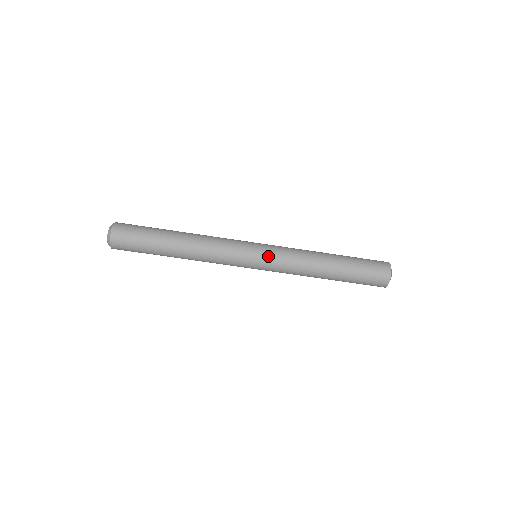
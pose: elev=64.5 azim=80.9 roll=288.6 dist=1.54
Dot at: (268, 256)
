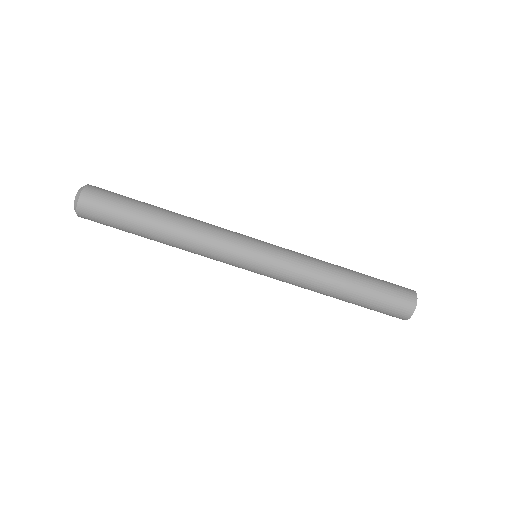
Dot at: (272, 255)
